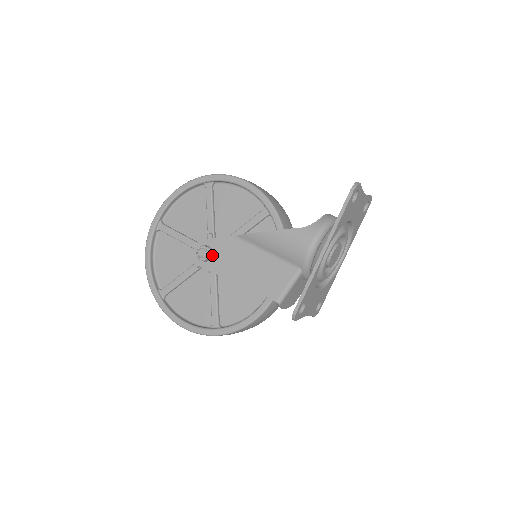
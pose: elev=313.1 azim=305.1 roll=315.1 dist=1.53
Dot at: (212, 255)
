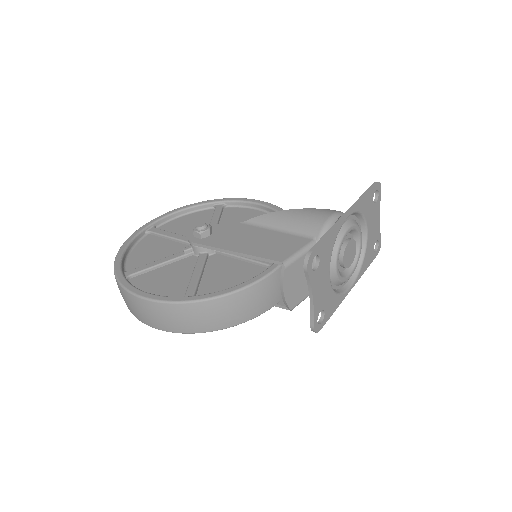
Dot at: (211, 234)
